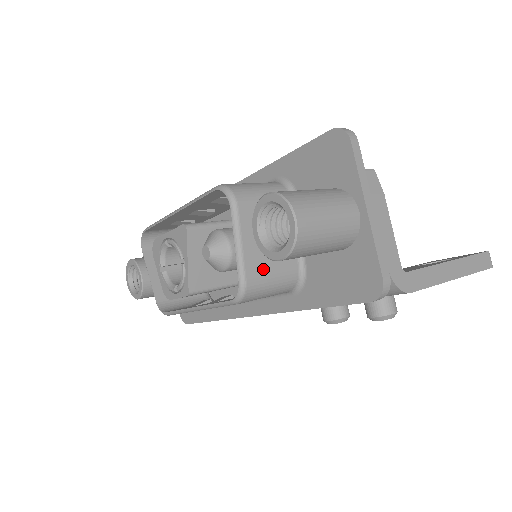
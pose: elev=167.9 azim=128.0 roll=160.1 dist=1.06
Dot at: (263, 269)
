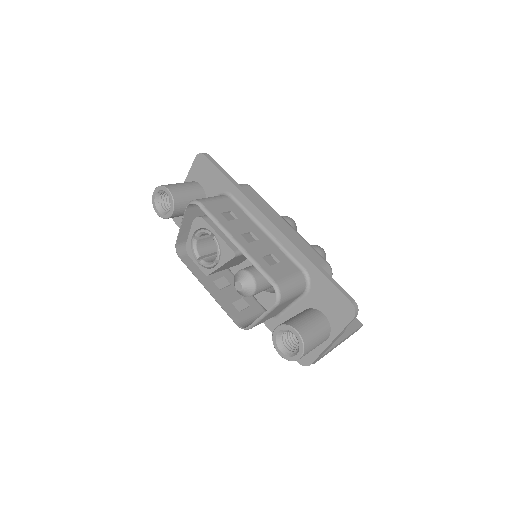
Dot at: (263, 321)
